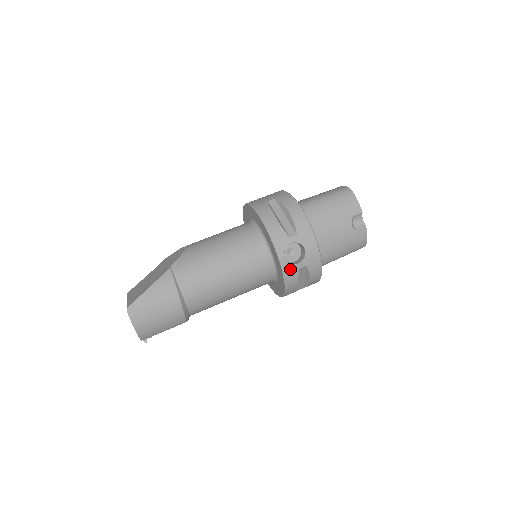
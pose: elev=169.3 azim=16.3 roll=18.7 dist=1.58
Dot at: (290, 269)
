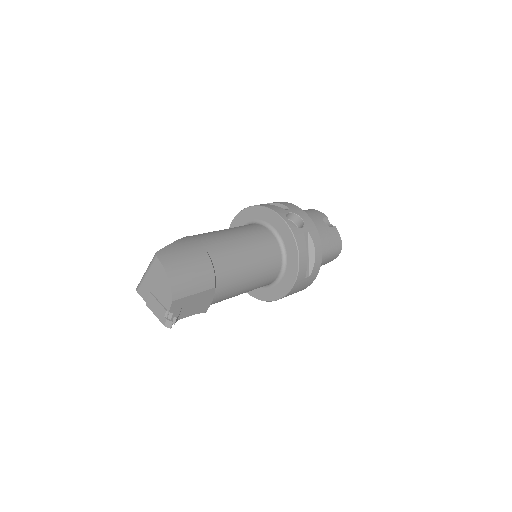
Dot at: (297, 231)
